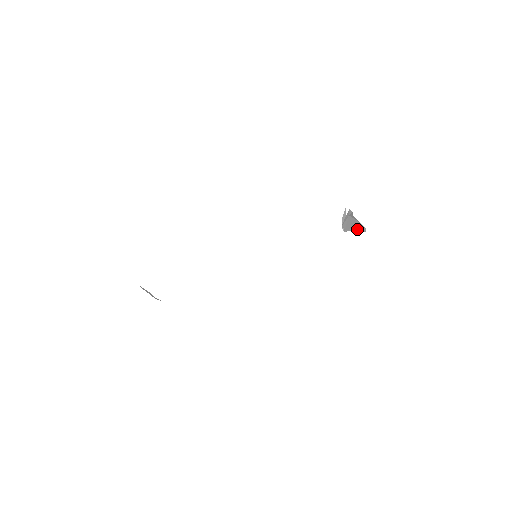
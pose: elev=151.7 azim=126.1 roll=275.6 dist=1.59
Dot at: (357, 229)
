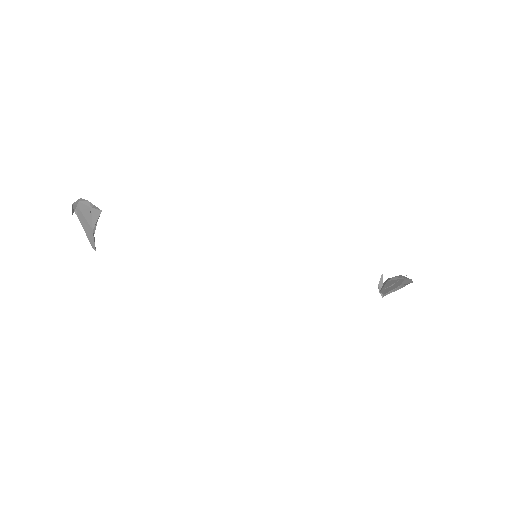
Dot at: (400, 285)
